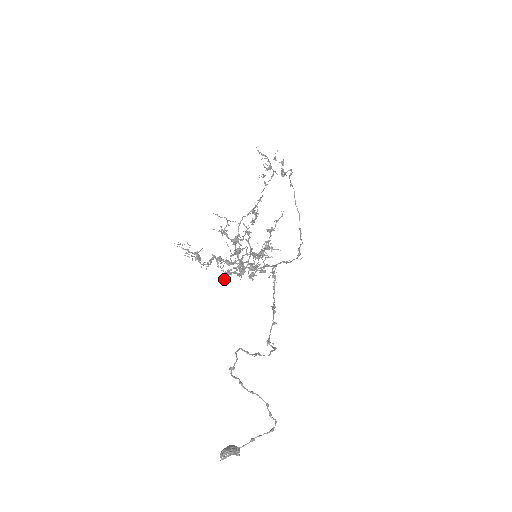
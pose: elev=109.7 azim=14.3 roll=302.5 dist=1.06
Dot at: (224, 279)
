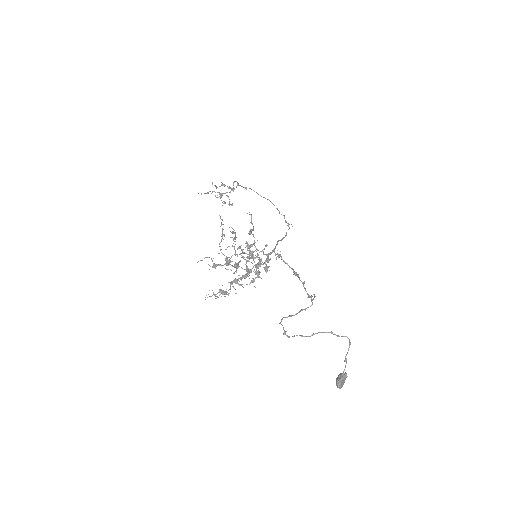
Dot at: occluded
